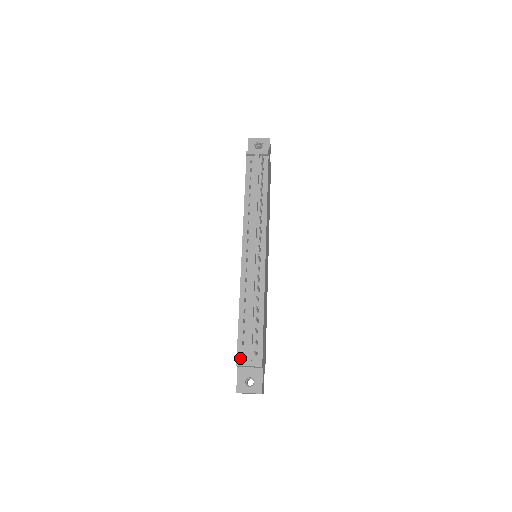
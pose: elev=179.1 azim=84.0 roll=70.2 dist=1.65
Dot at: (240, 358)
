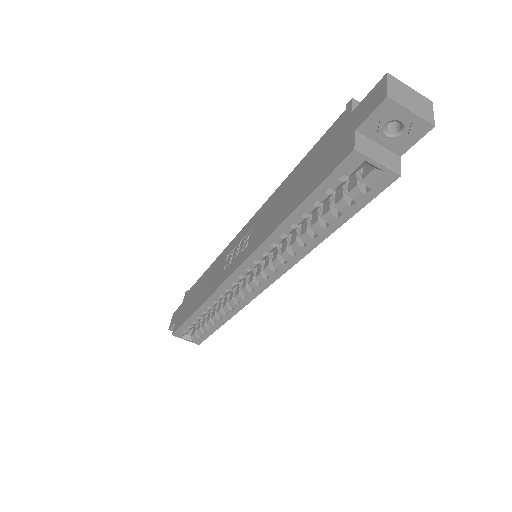
Dot at: occluded
